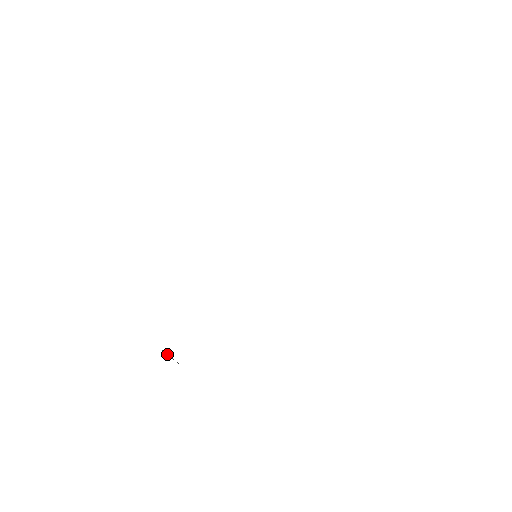
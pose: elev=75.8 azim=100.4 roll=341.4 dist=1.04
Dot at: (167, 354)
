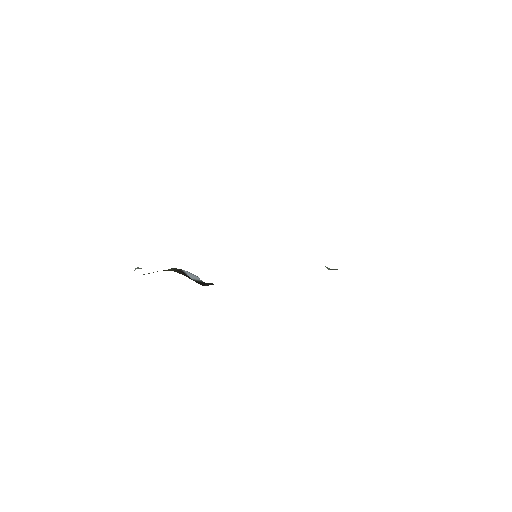
Dot at: (189, 273)
